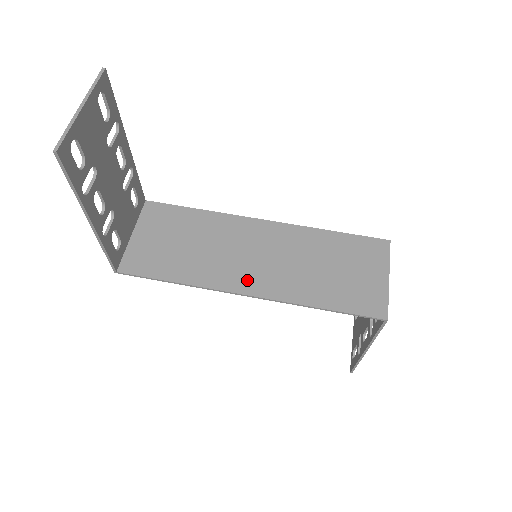
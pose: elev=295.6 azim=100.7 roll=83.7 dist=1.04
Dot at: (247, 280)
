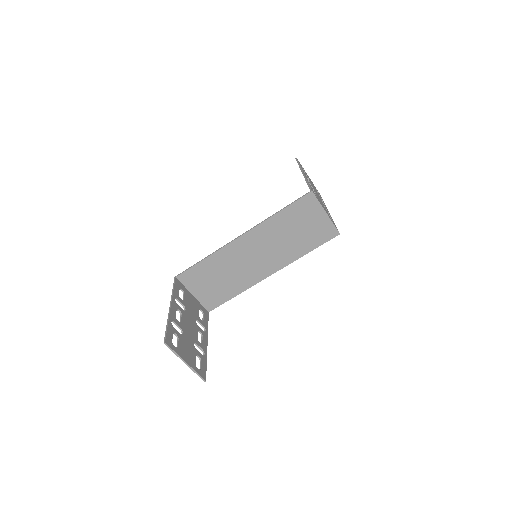
Dot at: (264, 270)
